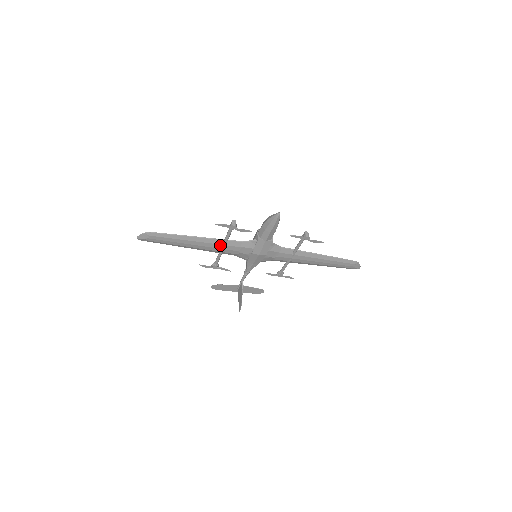
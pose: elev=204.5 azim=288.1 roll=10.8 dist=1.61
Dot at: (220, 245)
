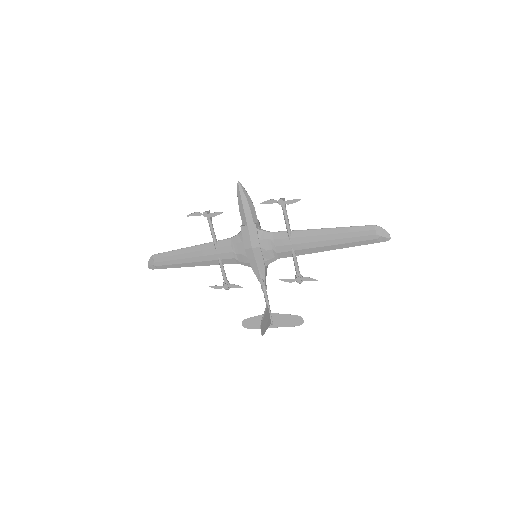
Dot at: (213, 250)
